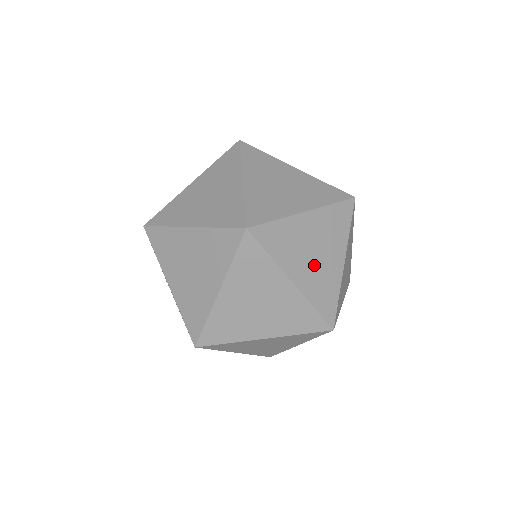
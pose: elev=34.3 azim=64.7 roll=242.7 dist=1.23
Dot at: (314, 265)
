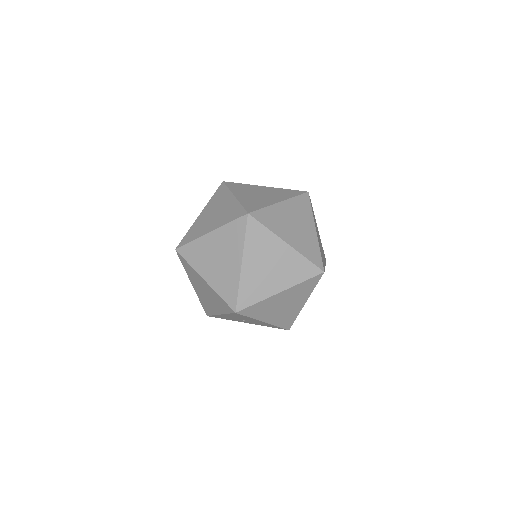
Dot at: (262, 271)
